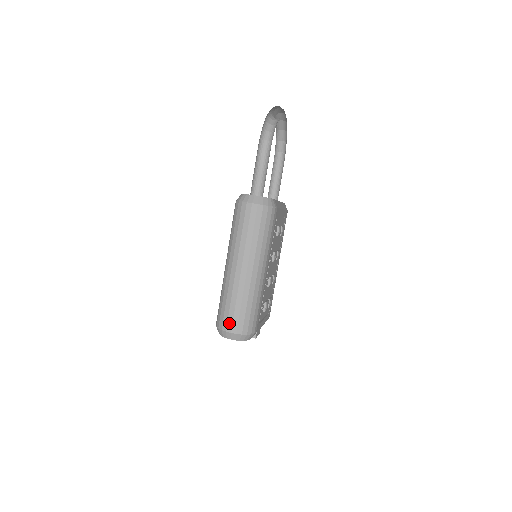
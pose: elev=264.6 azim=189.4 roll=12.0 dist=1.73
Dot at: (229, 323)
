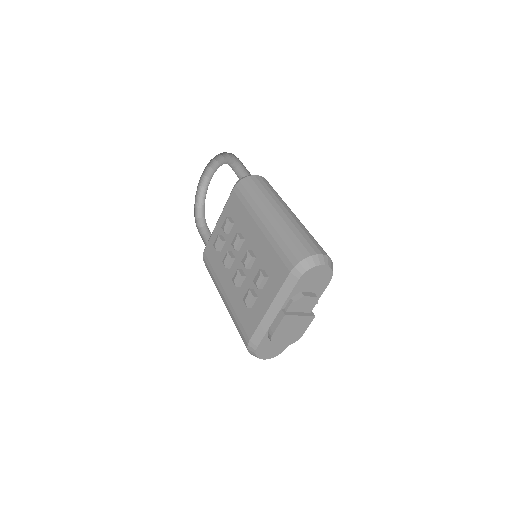
Dot at: (314, 247)
